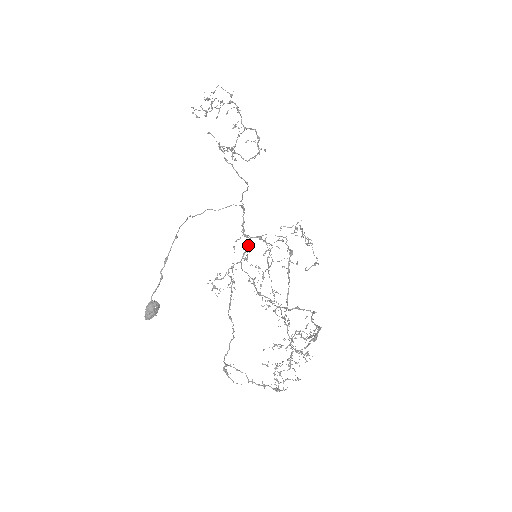
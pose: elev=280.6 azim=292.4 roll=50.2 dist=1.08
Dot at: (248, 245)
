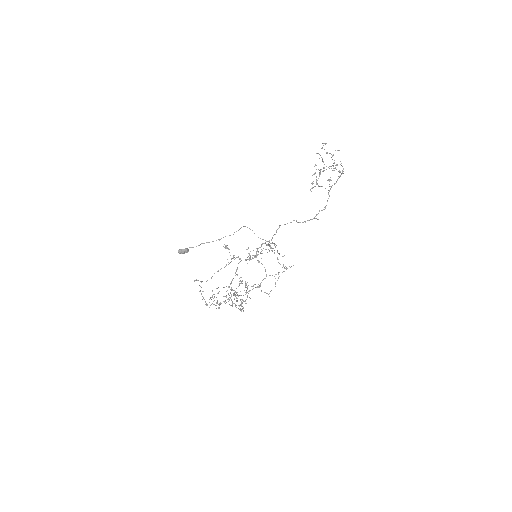
Dot at: (252, 258)
